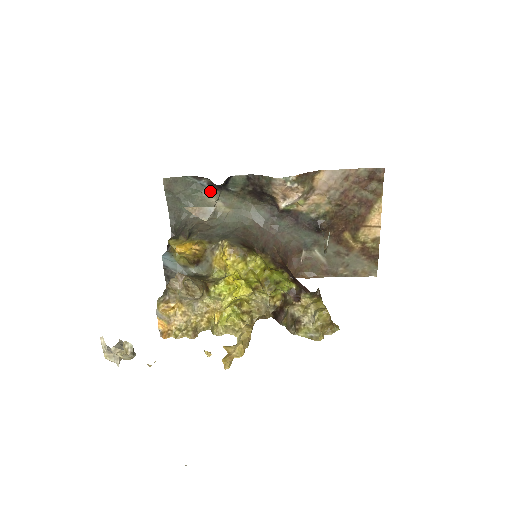
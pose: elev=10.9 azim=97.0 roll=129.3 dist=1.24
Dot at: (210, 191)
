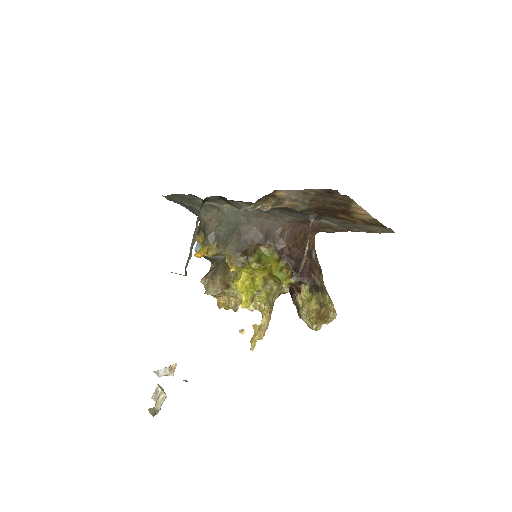
Dot at: (201, 199)
